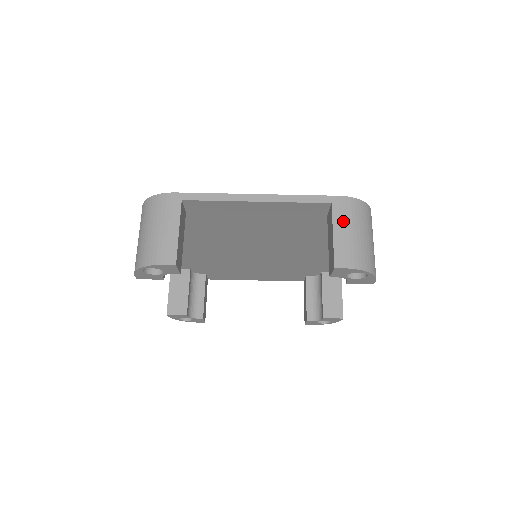
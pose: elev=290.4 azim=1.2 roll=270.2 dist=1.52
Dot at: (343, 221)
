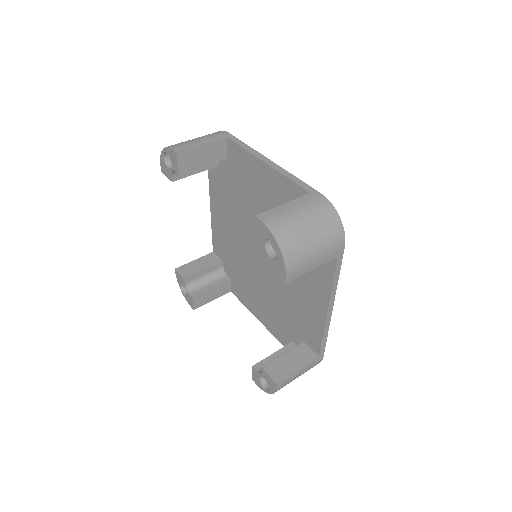
Dot at: (302, 204)
